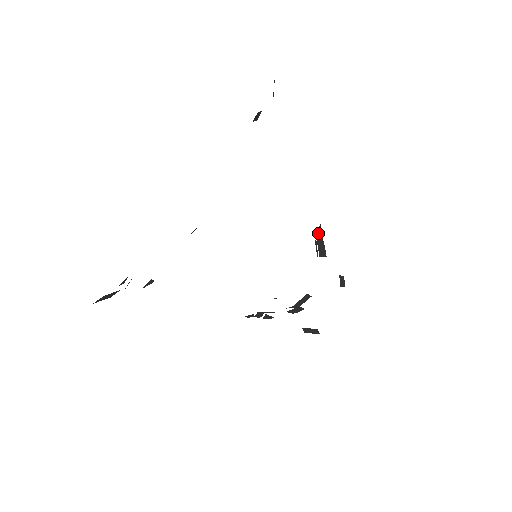
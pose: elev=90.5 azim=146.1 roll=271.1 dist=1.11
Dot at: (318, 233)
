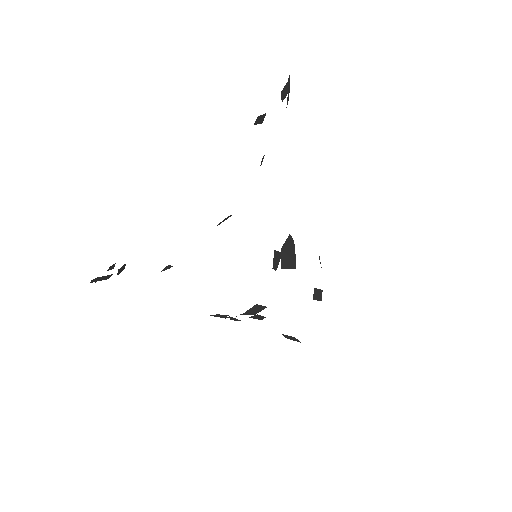
Dot at: (287, 244)
